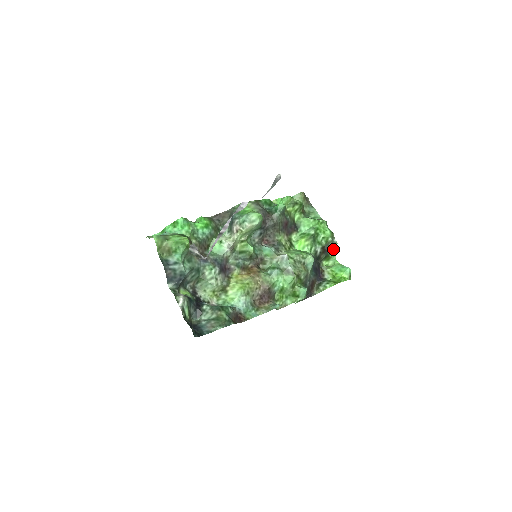
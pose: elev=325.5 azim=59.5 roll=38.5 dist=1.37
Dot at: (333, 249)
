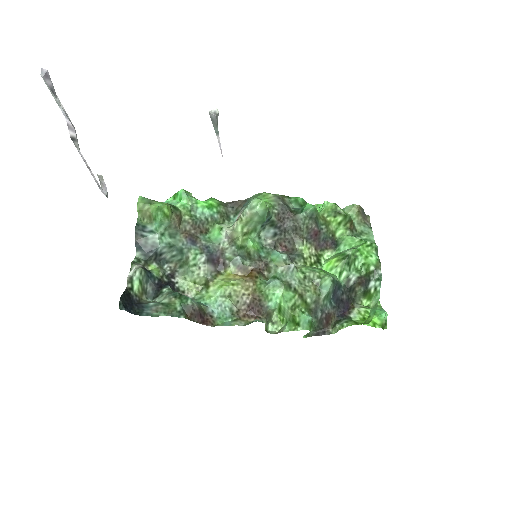
Dot at: (376, 284)
